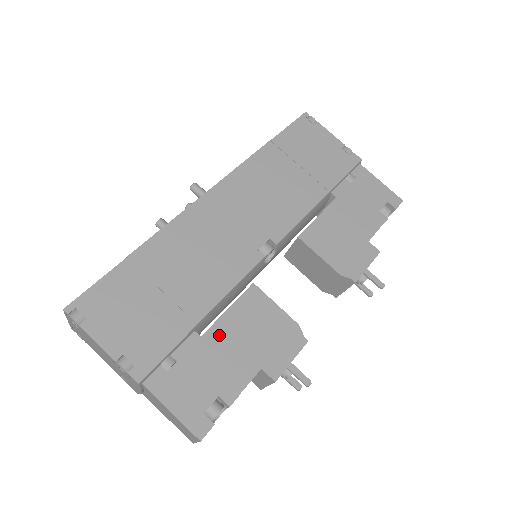
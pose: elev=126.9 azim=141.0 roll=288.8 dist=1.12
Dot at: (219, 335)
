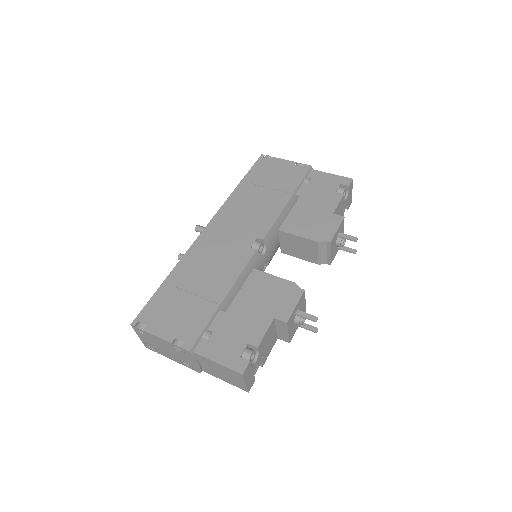
Dot at: (238, 307)
